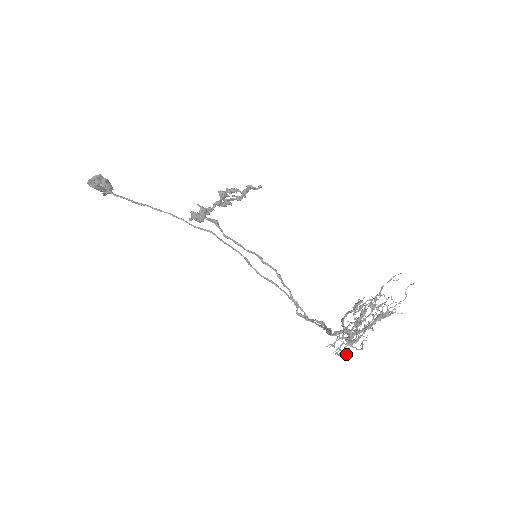
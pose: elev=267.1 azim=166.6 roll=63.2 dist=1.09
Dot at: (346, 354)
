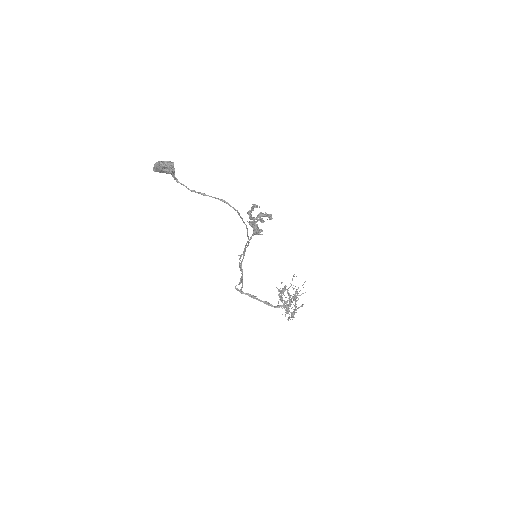
Dot at: (288, 319)
